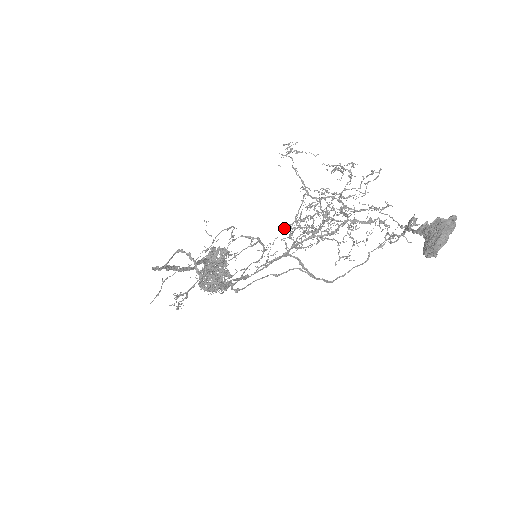
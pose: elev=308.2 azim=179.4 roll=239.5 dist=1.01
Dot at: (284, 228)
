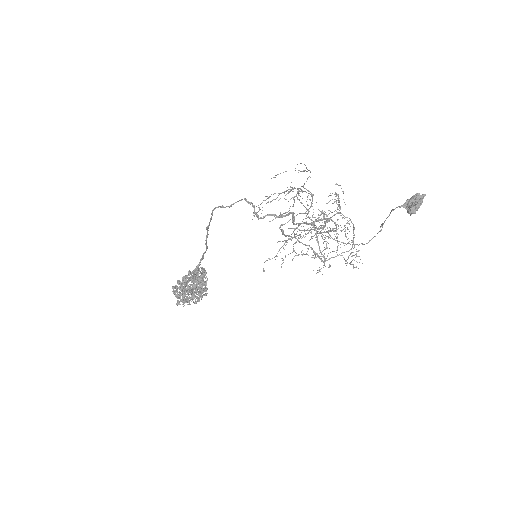
Dot at: (330, 193)
